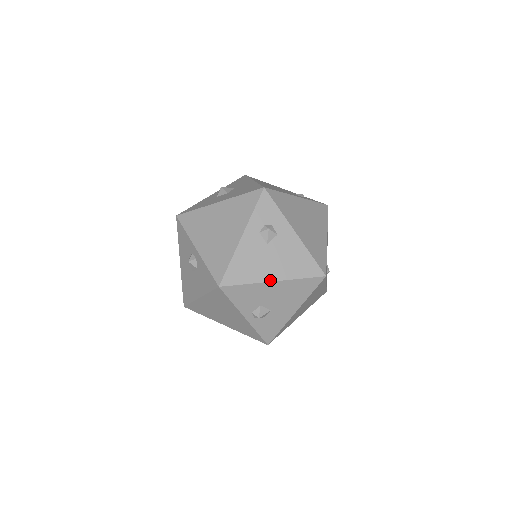
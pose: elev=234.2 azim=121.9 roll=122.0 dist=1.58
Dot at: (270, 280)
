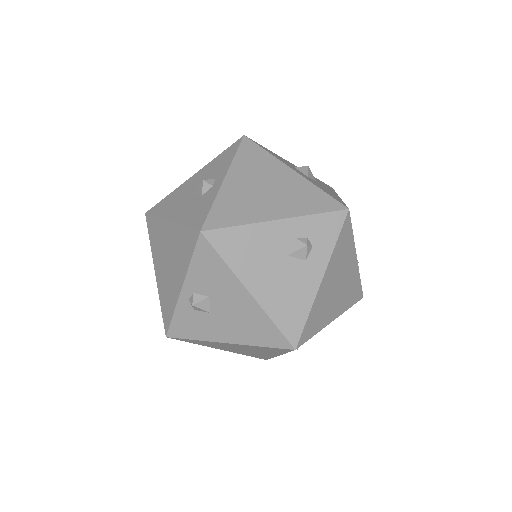
Dot at: (248, 287)
